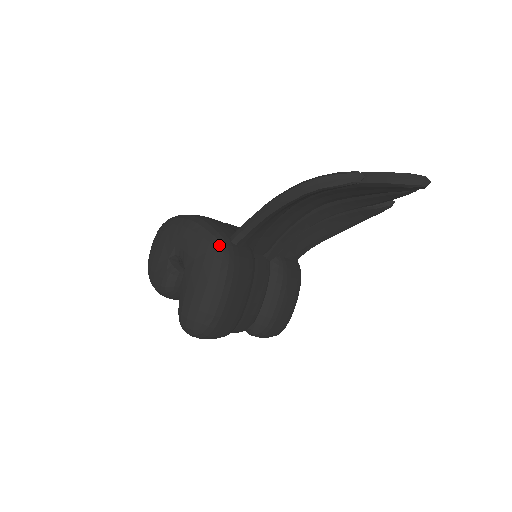
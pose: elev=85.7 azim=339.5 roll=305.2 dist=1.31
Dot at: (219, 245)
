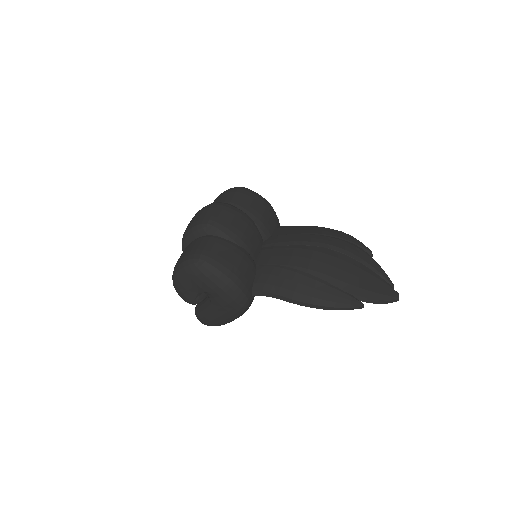
Dot at: (244, 305)
